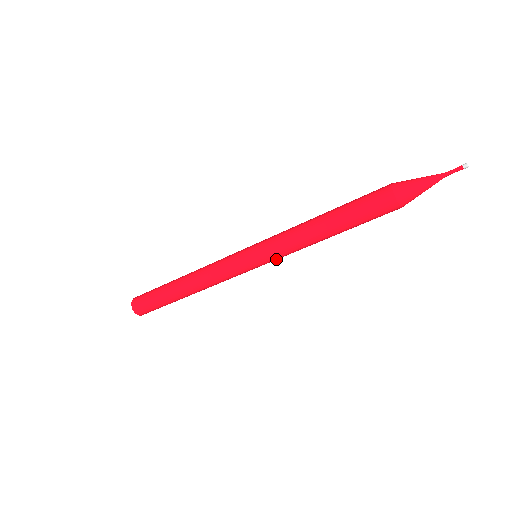
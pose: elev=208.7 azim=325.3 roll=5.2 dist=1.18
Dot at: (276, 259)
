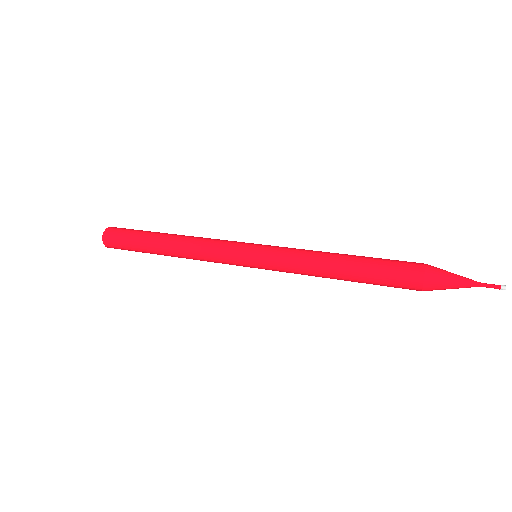
Dot at: (272, 266)
